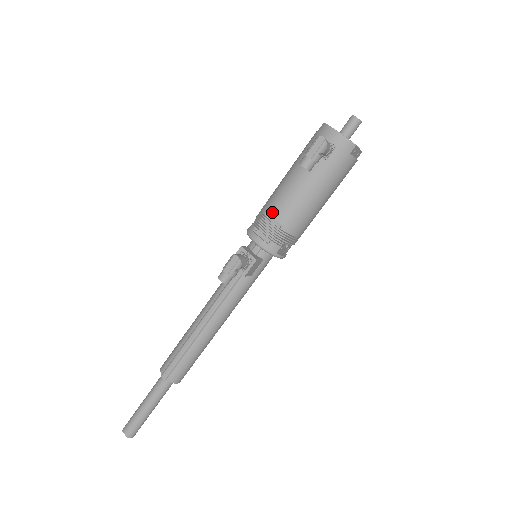
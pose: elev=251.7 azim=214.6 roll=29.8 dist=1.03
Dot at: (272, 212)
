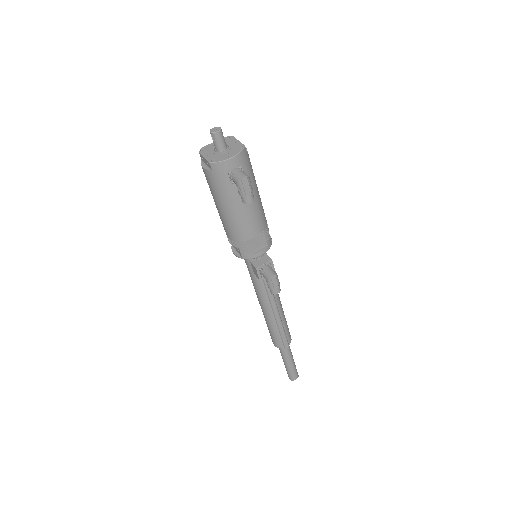
Dot at: (250, 236)
